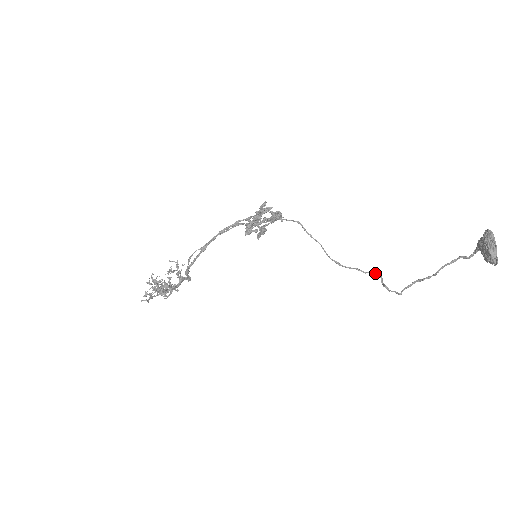
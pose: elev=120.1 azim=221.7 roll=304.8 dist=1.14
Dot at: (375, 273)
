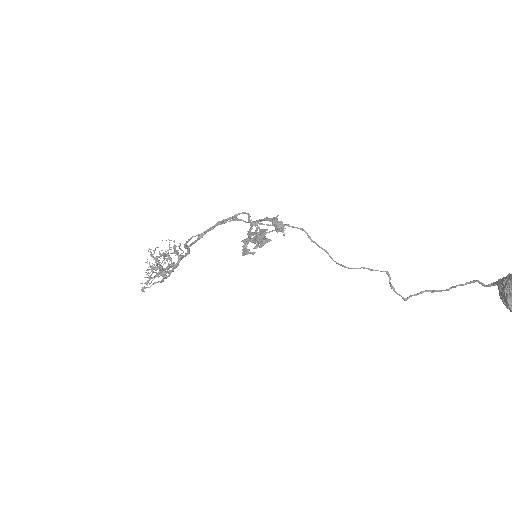
Dot at: (384, 271)
